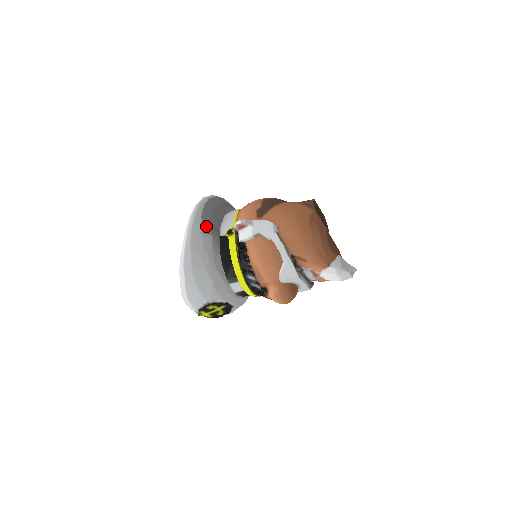
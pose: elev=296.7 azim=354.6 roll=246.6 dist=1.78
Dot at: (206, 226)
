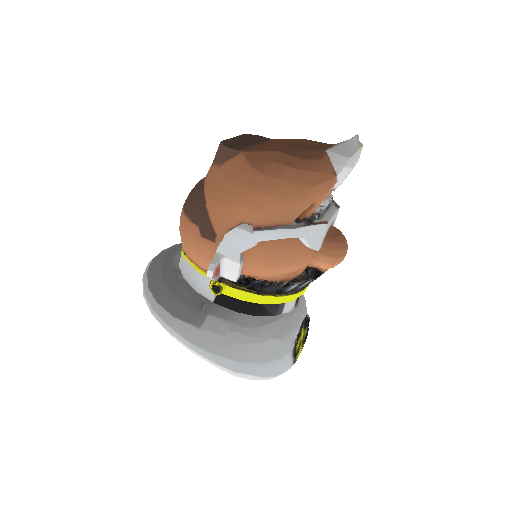
Dot at: (191, 317)
